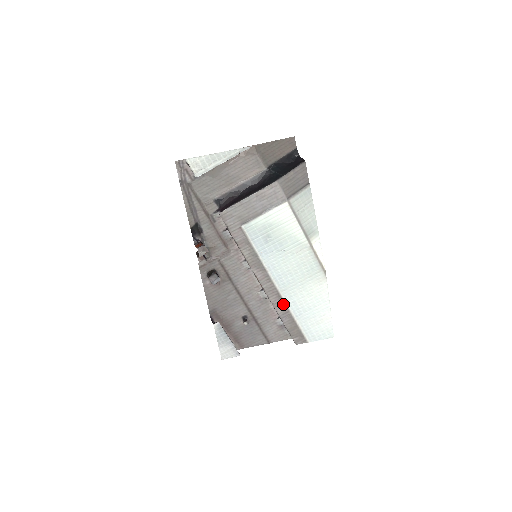
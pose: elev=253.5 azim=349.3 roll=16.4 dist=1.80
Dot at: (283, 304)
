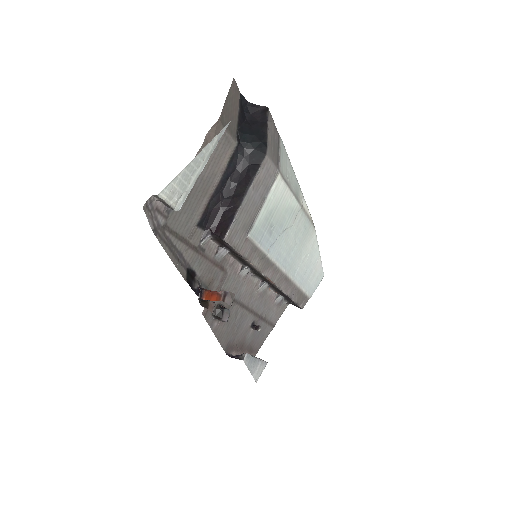
Dot at: (290, 283)
